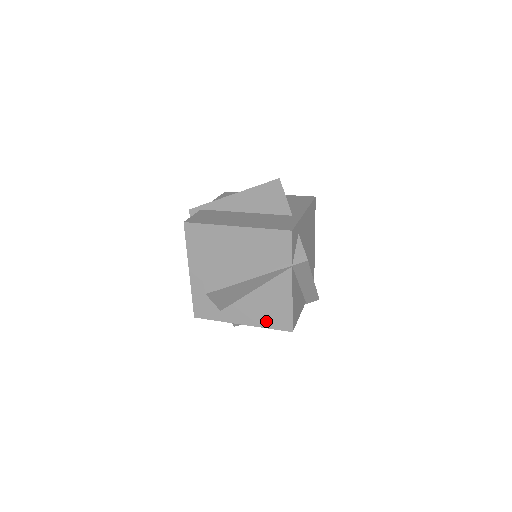
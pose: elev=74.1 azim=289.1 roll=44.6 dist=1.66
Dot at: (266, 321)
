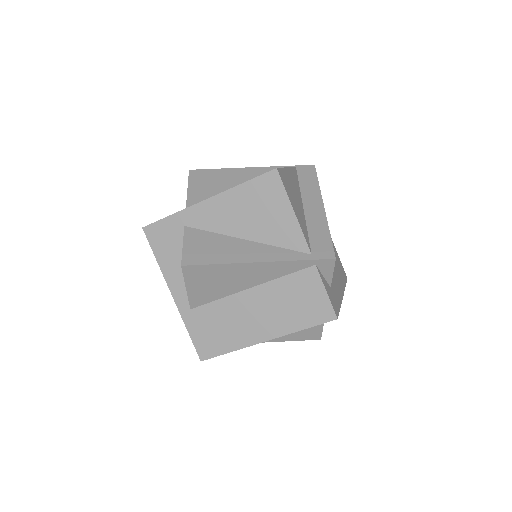
Dot at: occluded
